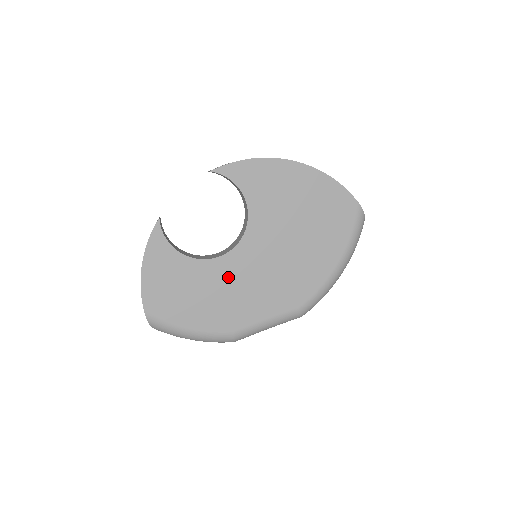
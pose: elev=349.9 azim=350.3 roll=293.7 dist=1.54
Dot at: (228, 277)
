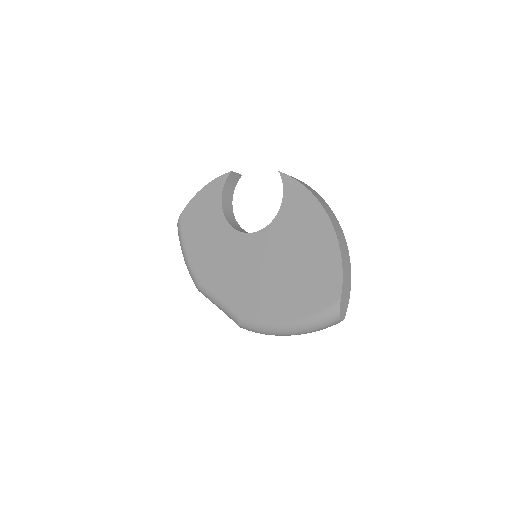
Dot at: (227, 247)
